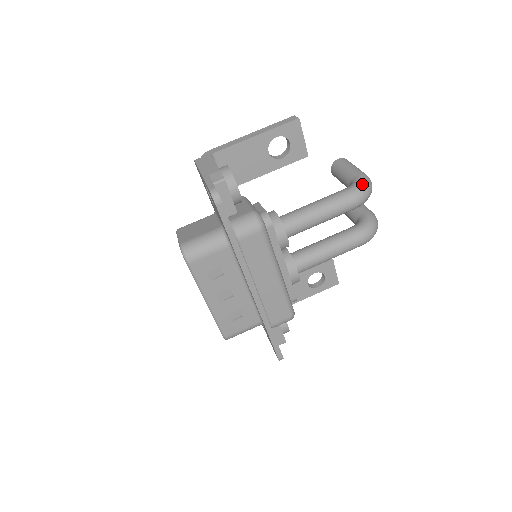
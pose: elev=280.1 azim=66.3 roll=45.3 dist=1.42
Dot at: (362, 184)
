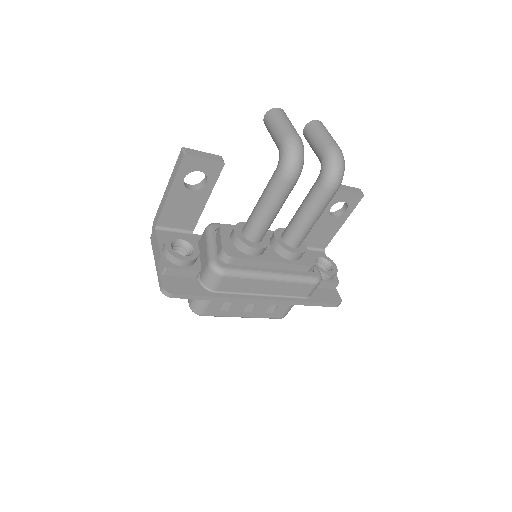
Dot at: (285, 159)
